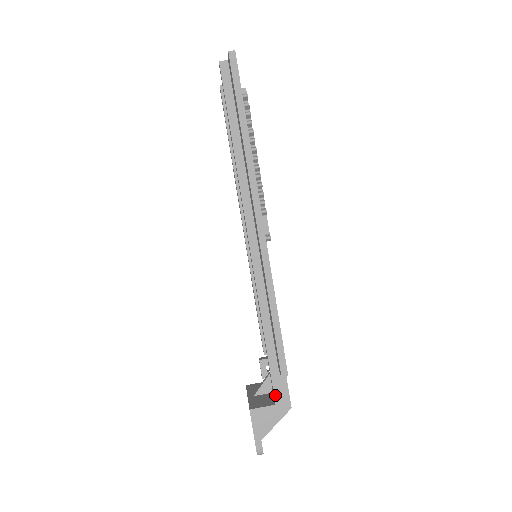
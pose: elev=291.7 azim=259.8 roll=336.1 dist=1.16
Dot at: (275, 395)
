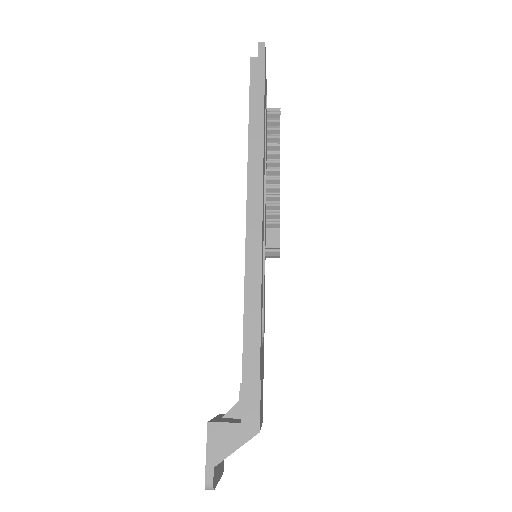
Dot at: (242, 410)
